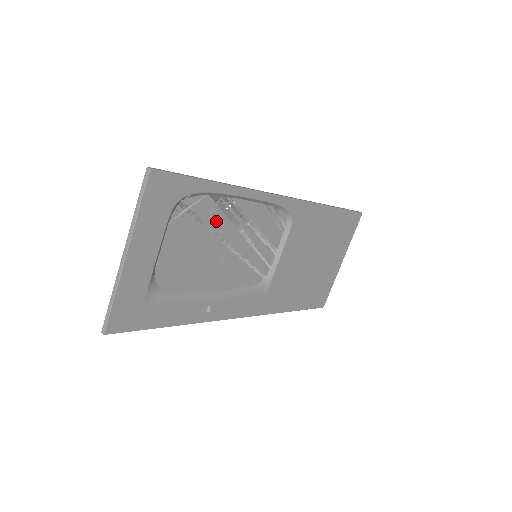
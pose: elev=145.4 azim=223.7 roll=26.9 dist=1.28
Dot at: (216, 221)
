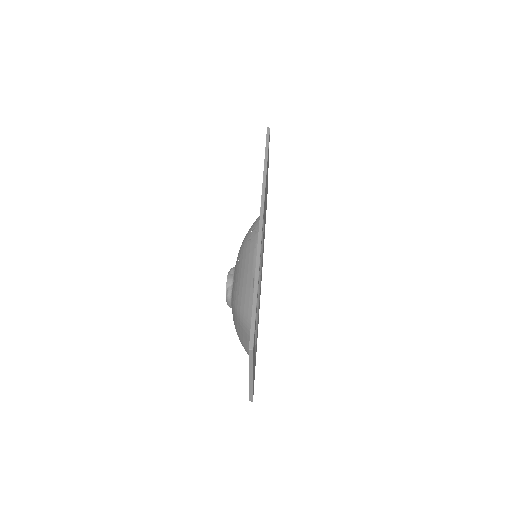
Dot at: occluded
